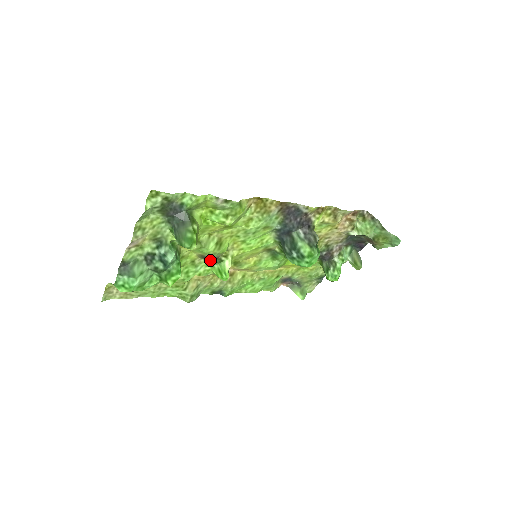
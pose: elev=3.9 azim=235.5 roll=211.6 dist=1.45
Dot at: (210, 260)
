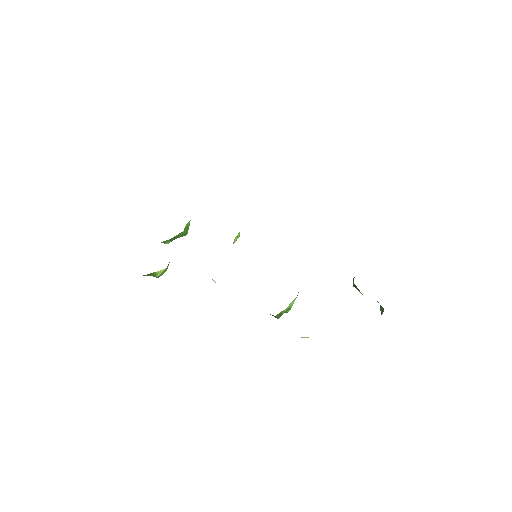
Dot at: occluded
